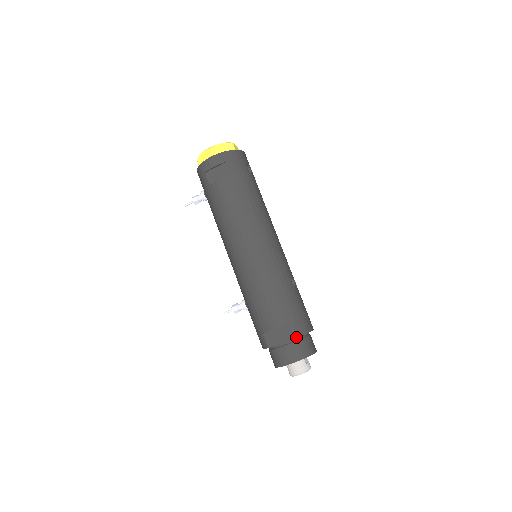
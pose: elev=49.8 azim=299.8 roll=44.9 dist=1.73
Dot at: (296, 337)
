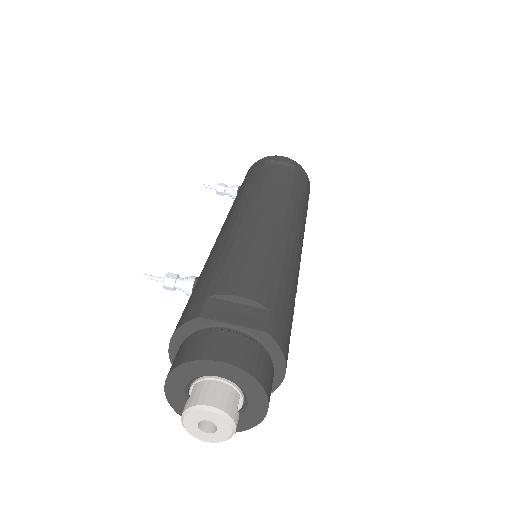
Dot at: (268, 332)
